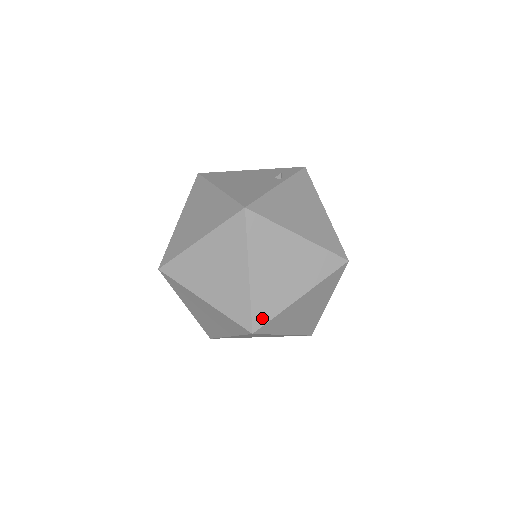
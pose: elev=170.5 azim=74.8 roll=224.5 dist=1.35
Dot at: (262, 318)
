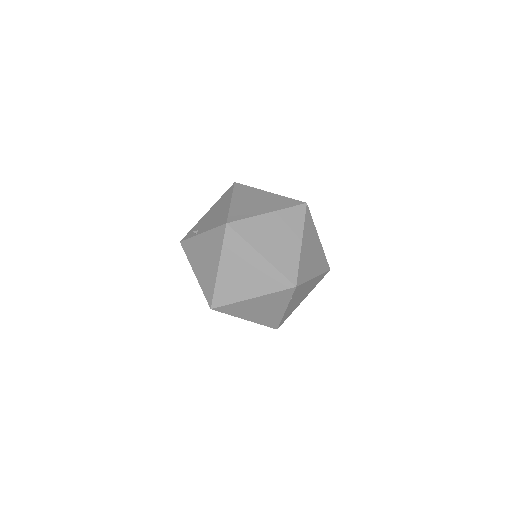
Dot at: (301, 279)
